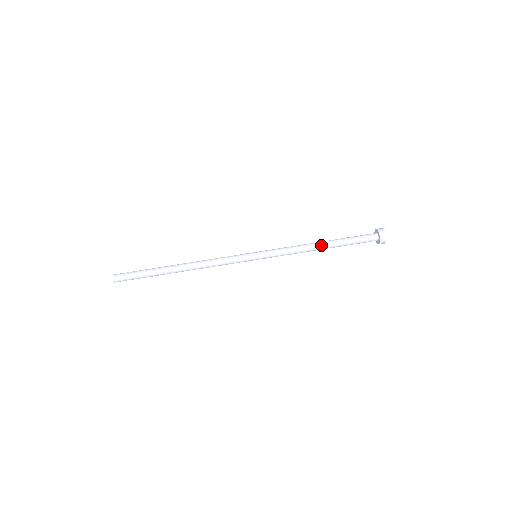
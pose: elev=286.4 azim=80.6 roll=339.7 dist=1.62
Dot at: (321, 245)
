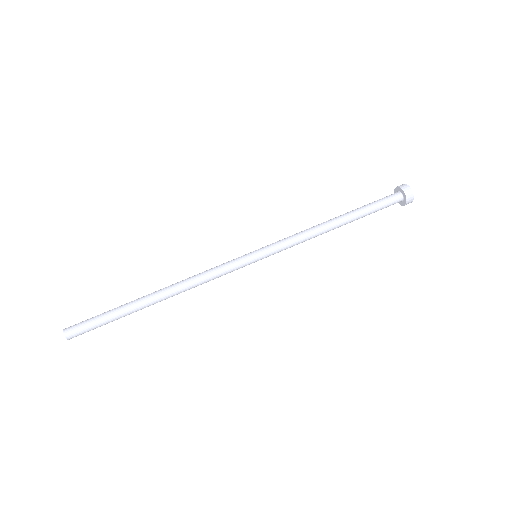
Dot at: (337, 224)
